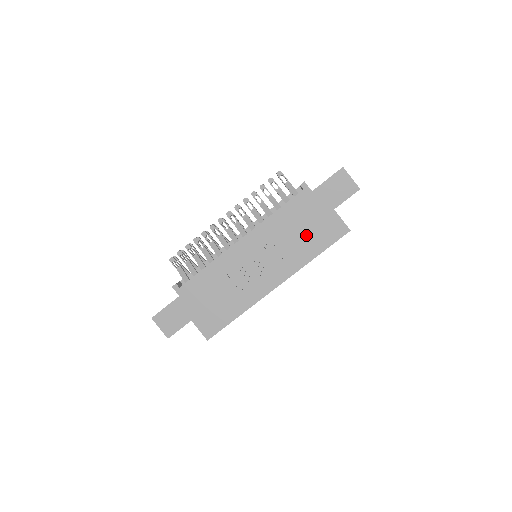
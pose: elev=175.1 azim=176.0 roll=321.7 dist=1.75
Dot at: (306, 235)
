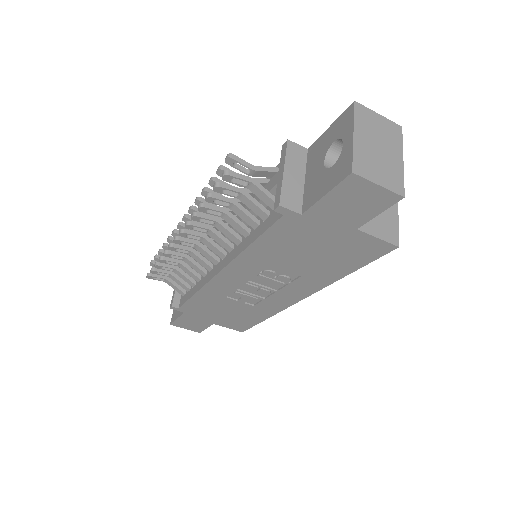
Dot at: (318, 259)
